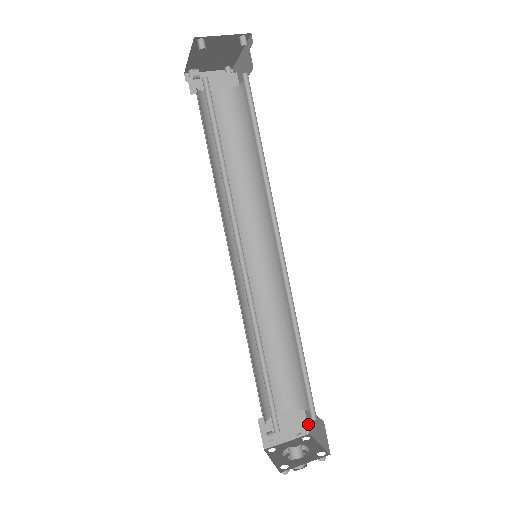
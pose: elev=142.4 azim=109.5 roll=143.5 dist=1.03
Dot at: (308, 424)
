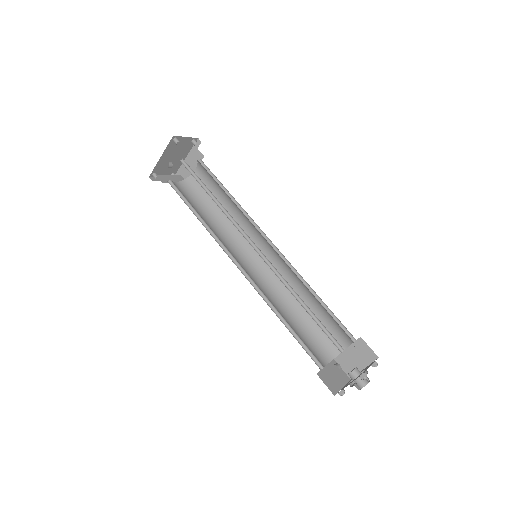
Dot at: (346, 371)
